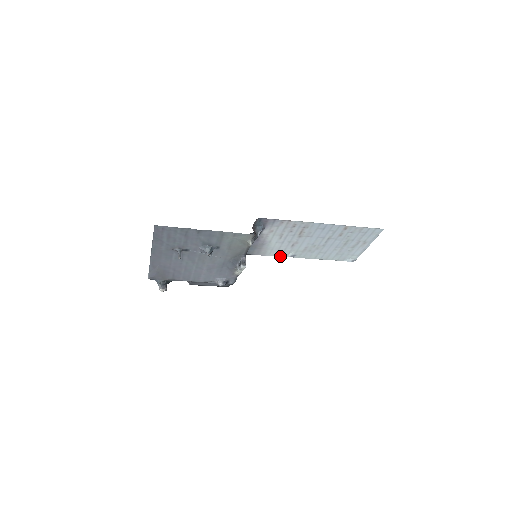
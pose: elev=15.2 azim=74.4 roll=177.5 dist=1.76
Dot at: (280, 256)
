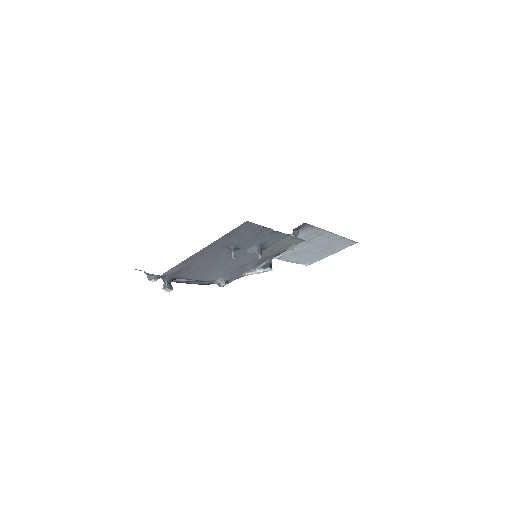
Dot at: occluded
